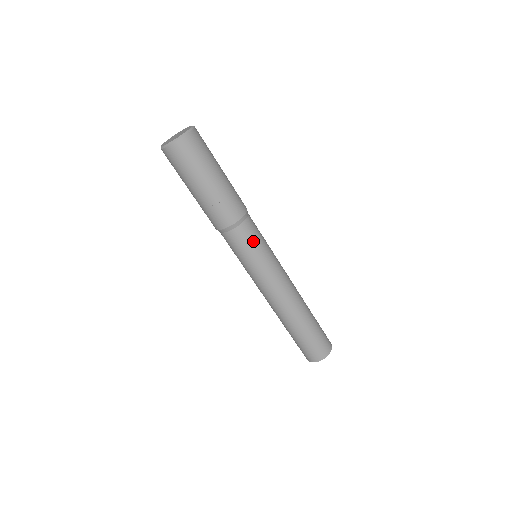
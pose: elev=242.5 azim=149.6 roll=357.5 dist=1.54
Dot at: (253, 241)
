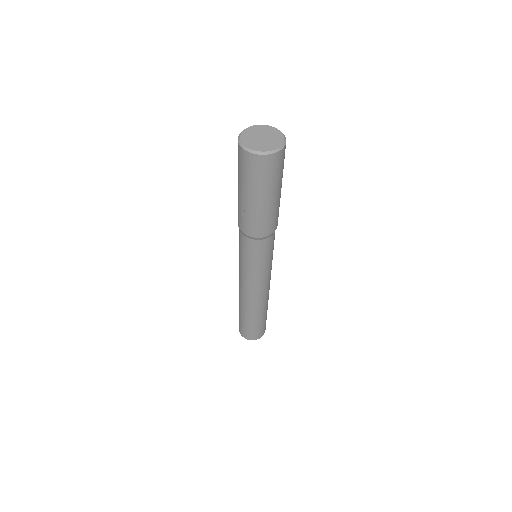
Dot at: (259, 255)
